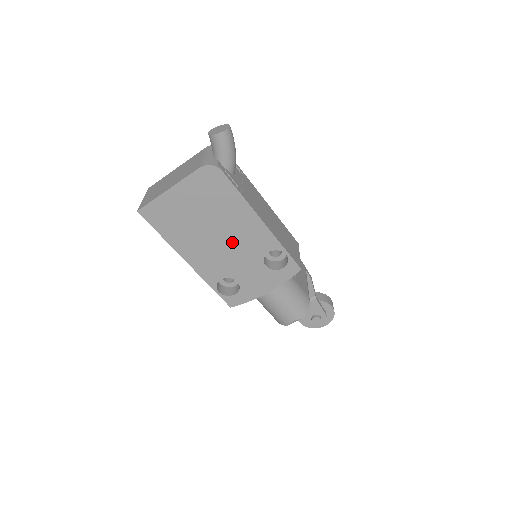
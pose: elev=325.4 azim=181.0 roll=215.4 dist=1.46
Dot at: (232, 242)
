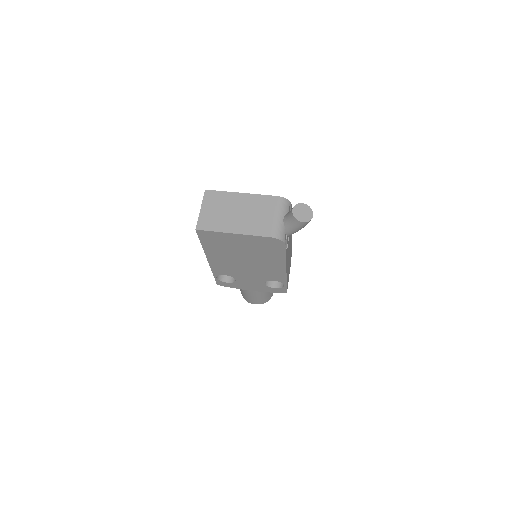
Dot at: (253, 268)
